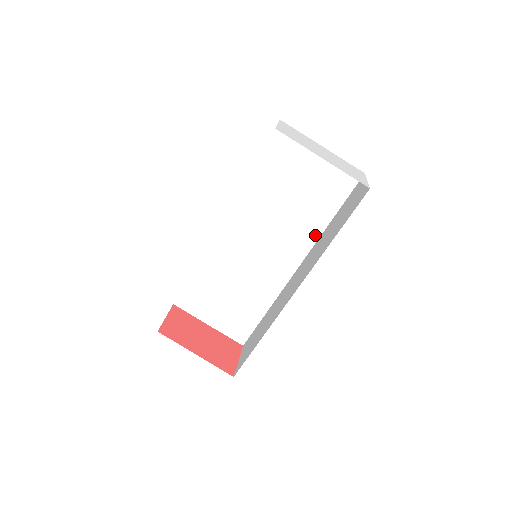
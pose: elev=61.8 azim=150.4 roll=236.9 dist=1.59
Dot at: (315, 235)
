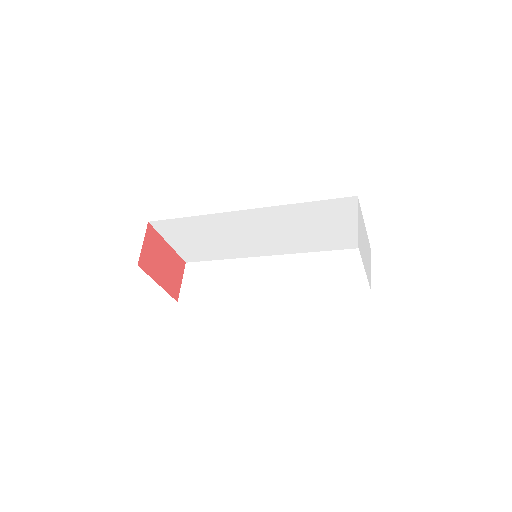
Dot at: (303, 250)
